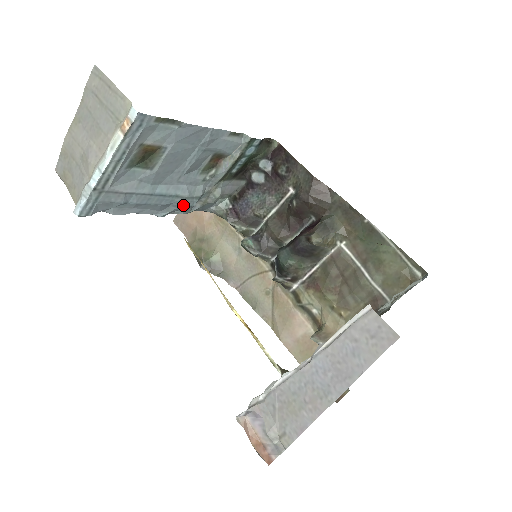
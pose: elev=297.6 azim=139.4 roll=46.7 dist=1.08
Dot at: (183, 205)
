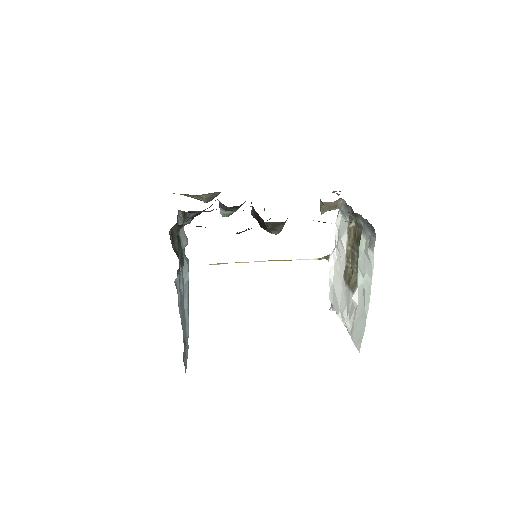
Dot at: occluded
